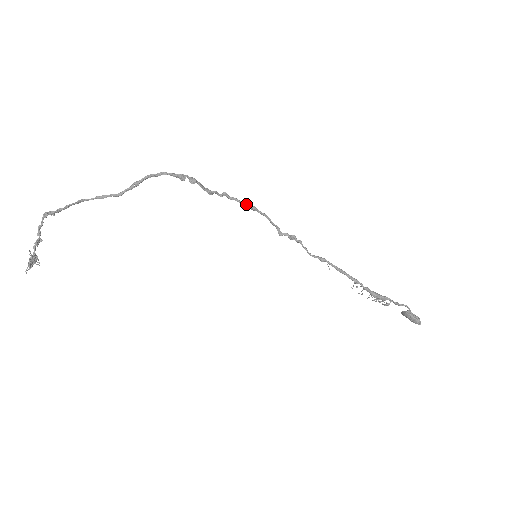
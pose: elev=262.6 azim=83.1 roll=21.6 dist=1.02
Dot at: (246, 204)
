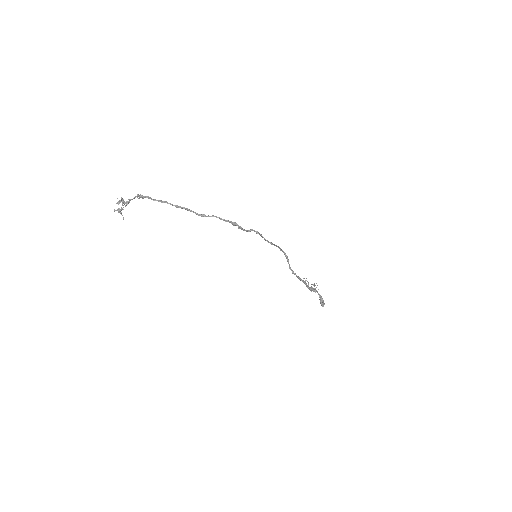
Dot at: (268, 241)
